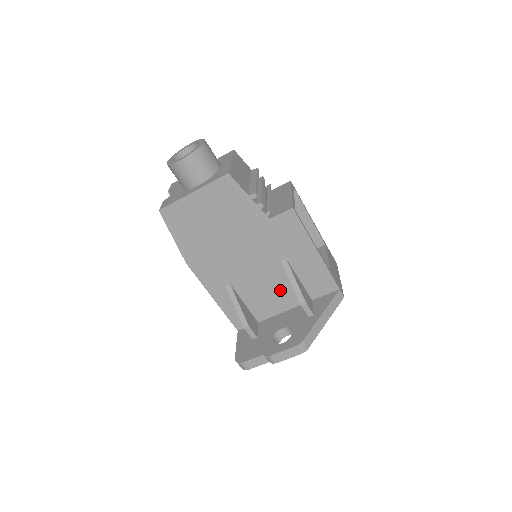
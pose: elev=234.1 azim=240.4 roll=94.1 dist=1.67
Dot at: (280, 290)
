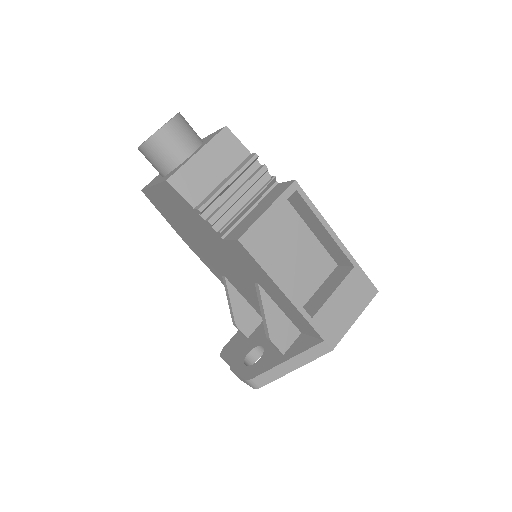
Dot at: occluded
